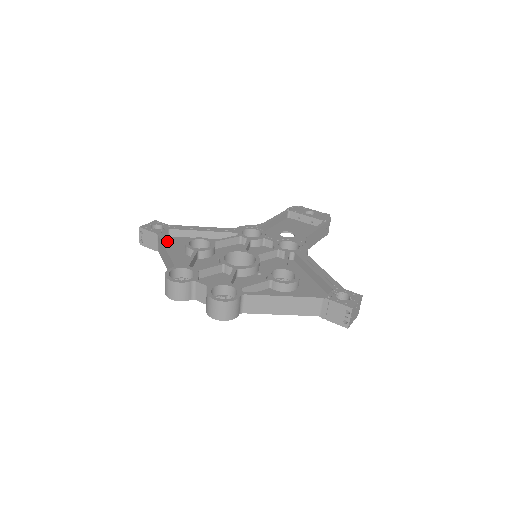
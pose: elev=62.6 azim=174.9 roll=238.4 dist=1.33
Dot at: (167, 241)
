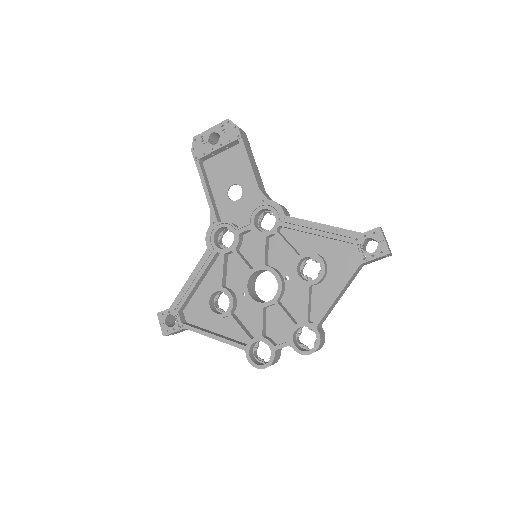
Dot at: (191, 319)
